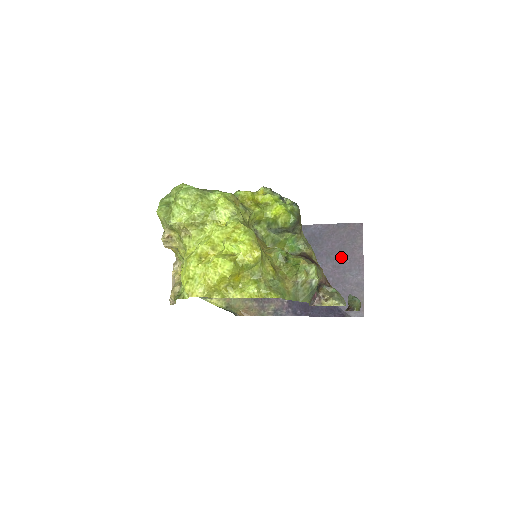
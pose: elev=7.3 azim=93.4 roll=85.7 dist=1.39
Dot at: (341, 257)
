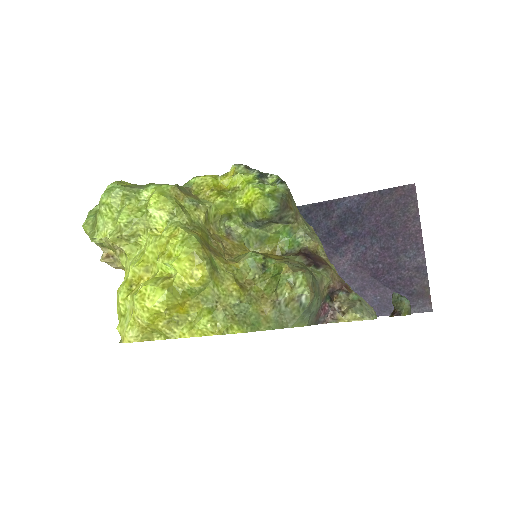
Dot at: (390, 235)
